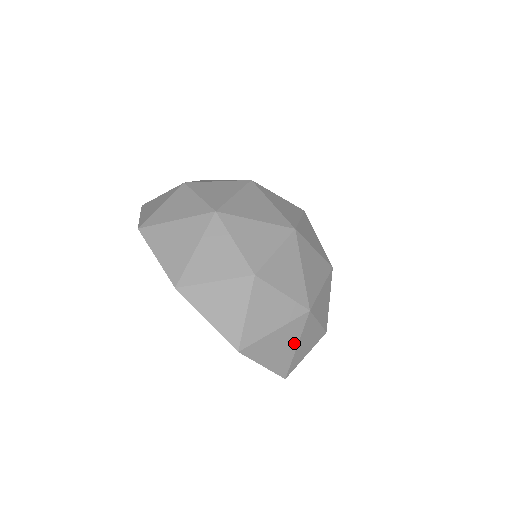
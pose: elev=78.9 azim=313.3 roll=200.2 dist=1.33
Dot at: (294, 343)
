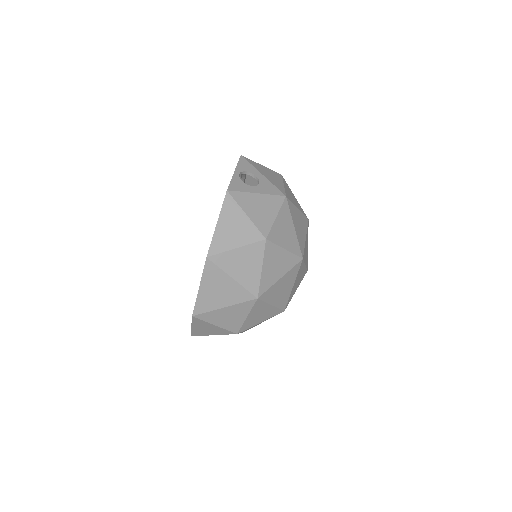
Dot at: occluded
